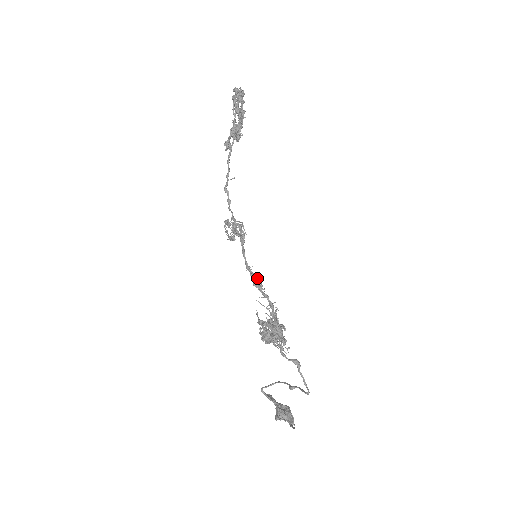
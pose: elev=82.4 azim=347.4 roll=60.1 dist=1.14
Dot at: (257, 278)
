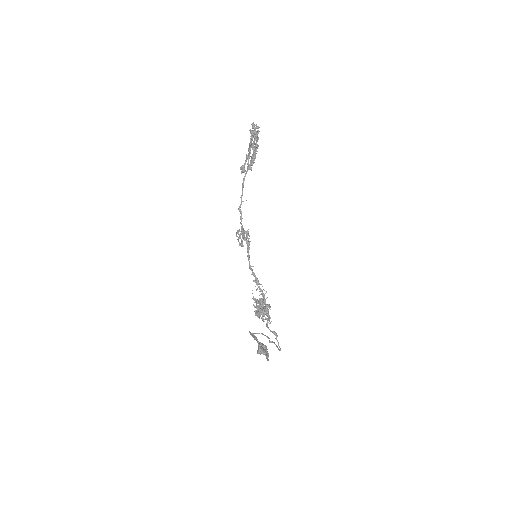
Dot at: (256, 277)
